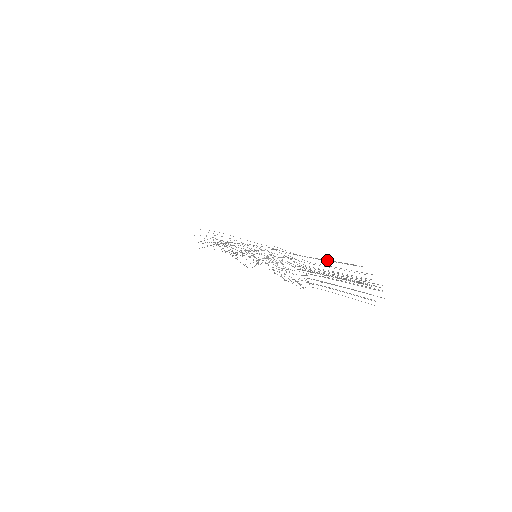
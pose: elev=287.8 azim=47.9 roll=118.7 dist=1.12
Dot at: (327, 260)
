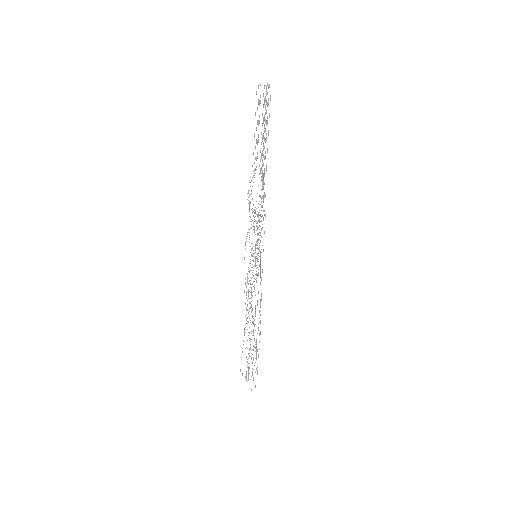
Dot at: occluded
